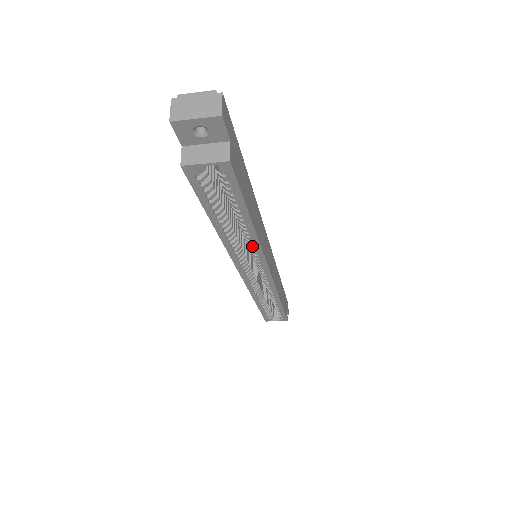
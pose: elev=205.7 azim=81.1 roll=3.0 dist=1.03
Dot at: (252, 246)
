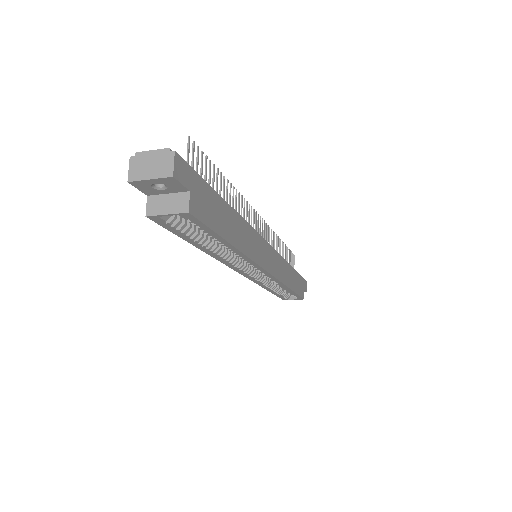
Dot at: (242, 258)
